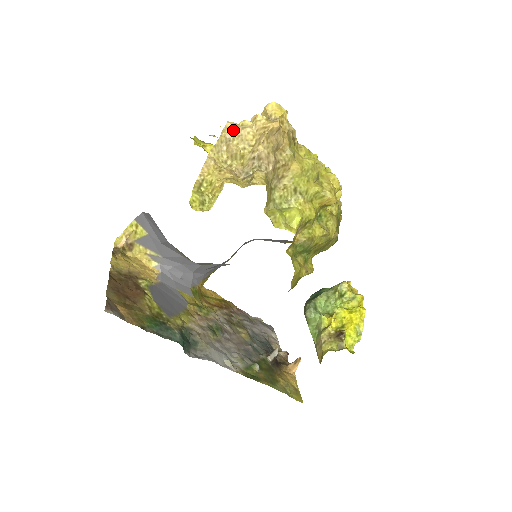
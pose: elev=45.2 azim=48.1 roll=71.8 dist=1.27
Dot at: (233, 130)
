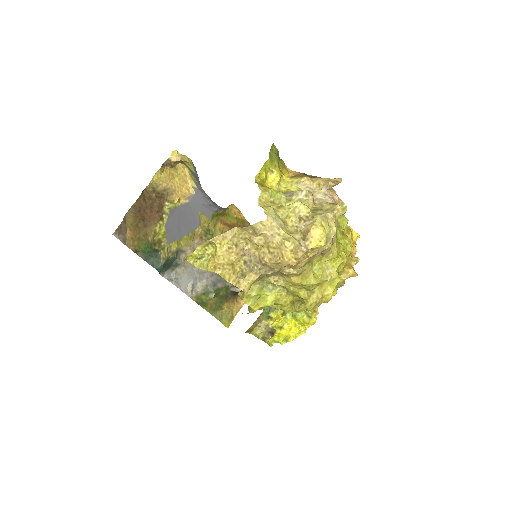
Dot at: (265, 229)
